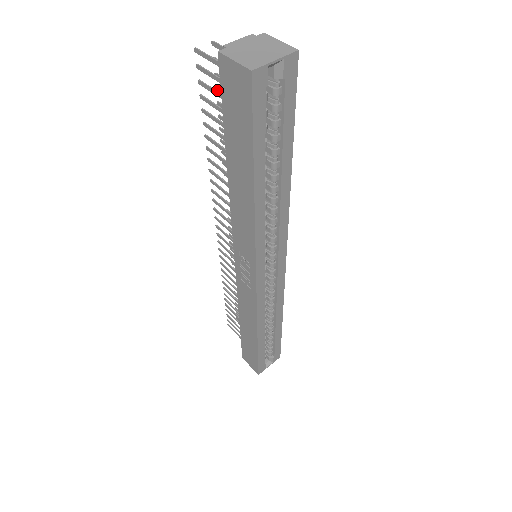
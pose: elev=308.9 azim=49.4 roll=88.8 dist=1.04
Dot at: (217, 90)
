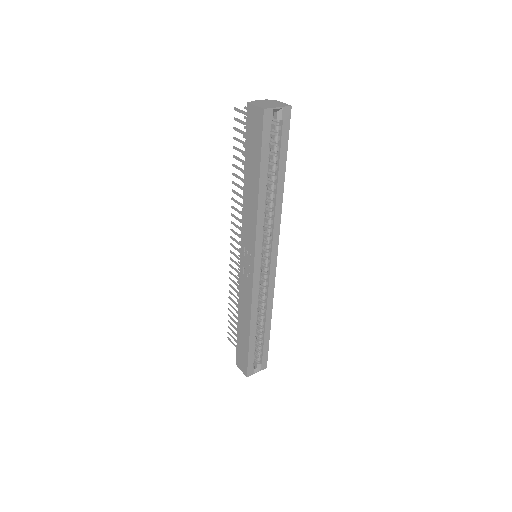
Dot at: (244, 137)
